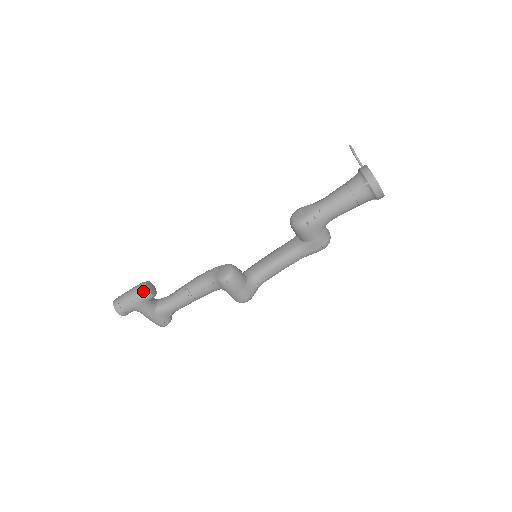
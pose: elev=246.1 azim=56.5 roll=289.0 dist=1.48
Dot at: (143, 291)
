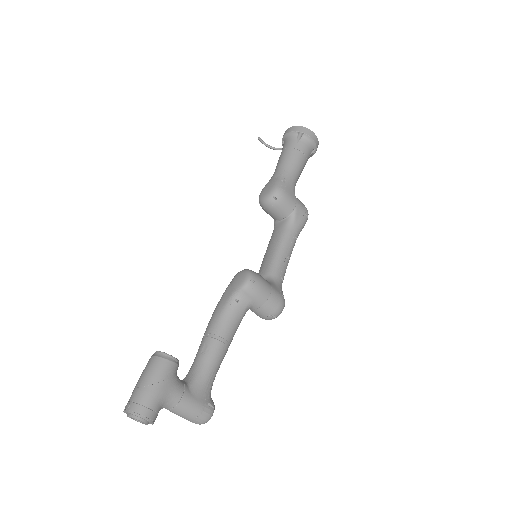
Dot at: (161, 358)
